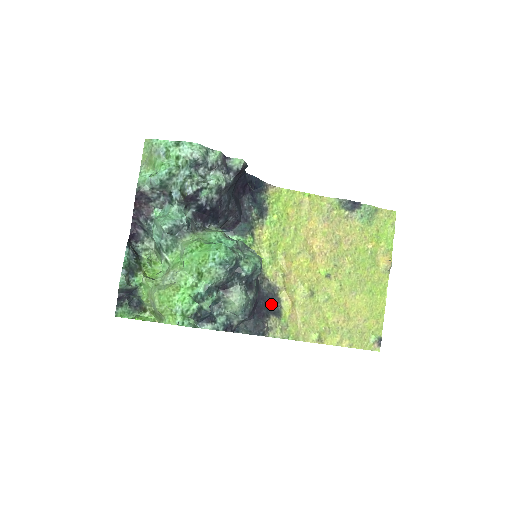
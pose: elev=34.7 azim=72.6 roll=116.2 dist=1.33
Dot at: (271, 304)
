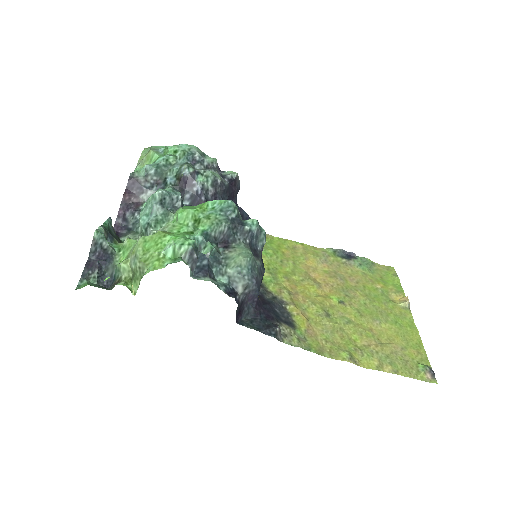
Dot at: (280, 315)
